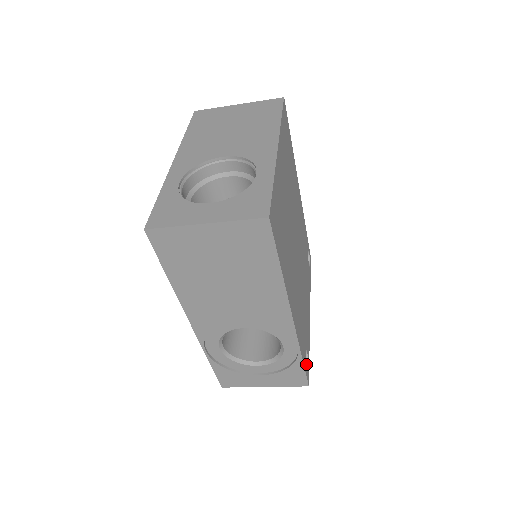
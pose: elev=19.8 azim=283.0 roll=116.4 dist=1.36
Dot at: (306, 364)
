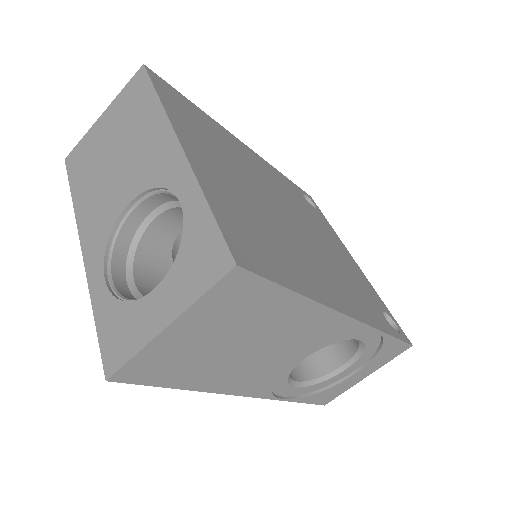
Dot at: (392, 324)
